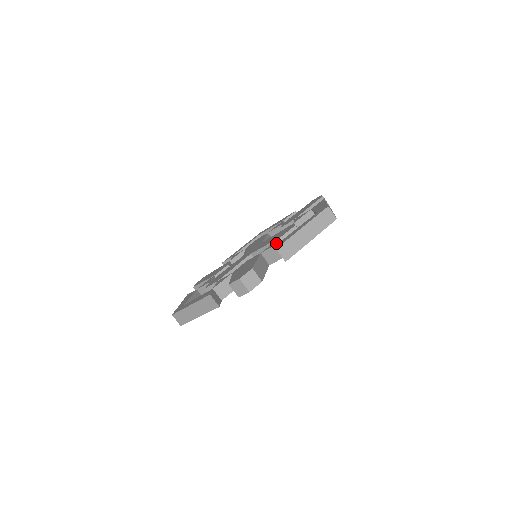
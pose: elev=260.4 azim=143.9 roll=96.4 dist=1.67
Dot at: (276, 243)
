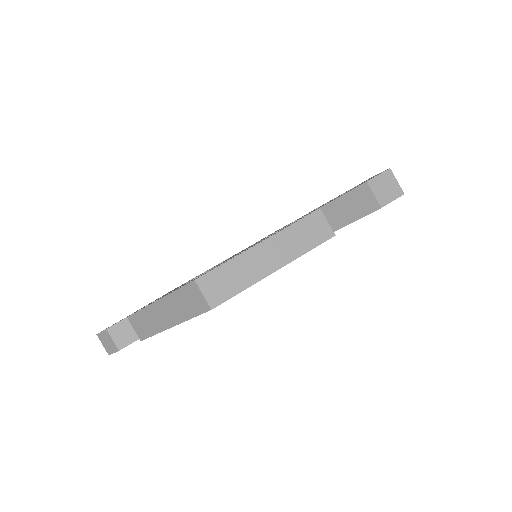
Dot at: occluded
